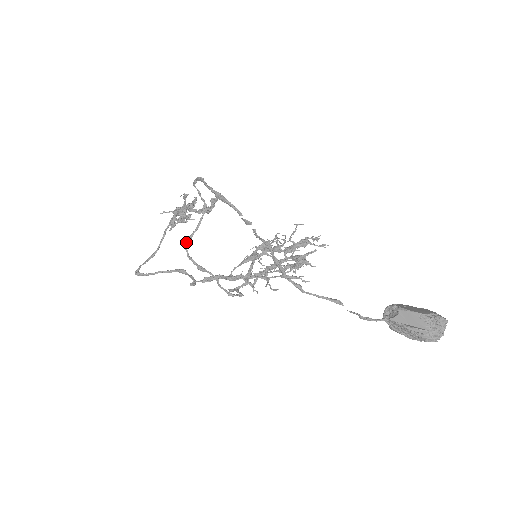
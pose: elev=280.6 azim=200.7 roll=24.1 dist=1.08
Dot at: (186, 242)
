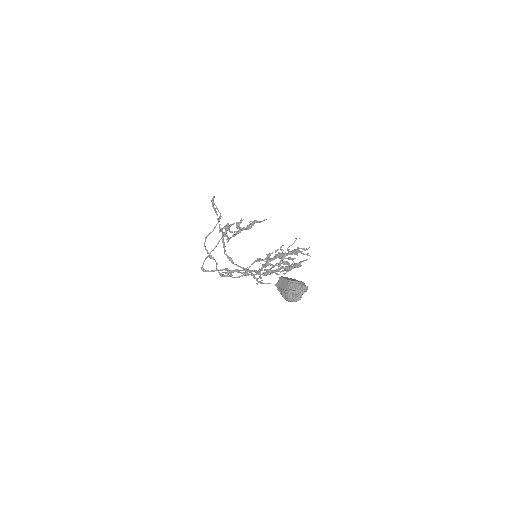
Dot at: (205, 239)
